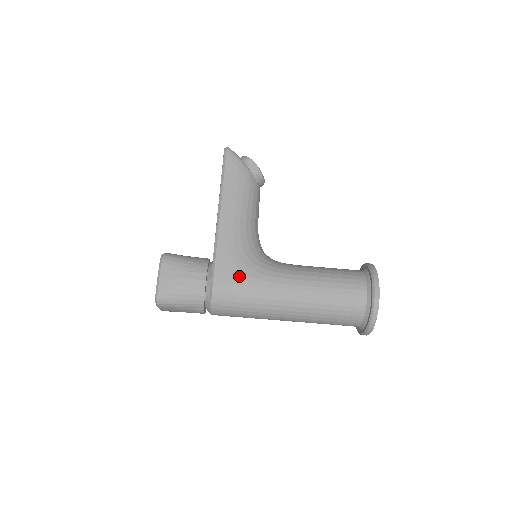
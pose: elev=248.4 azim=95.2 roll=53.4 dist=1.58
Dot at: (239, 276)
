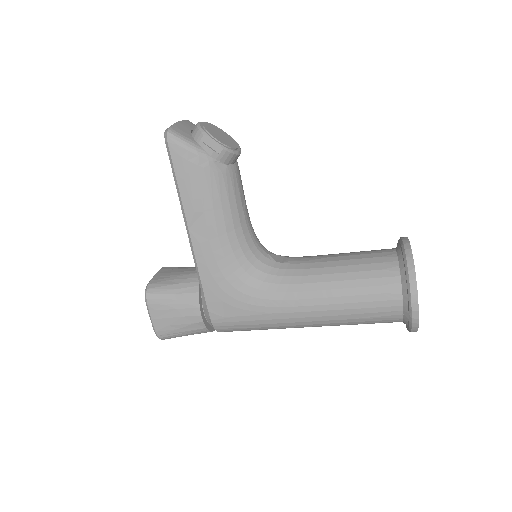
Dot at: (236, 306)
